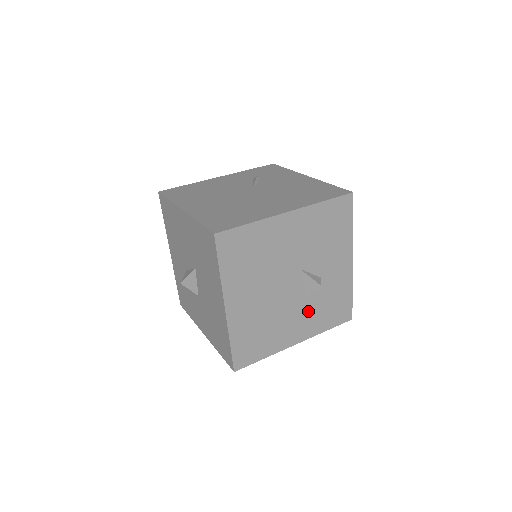
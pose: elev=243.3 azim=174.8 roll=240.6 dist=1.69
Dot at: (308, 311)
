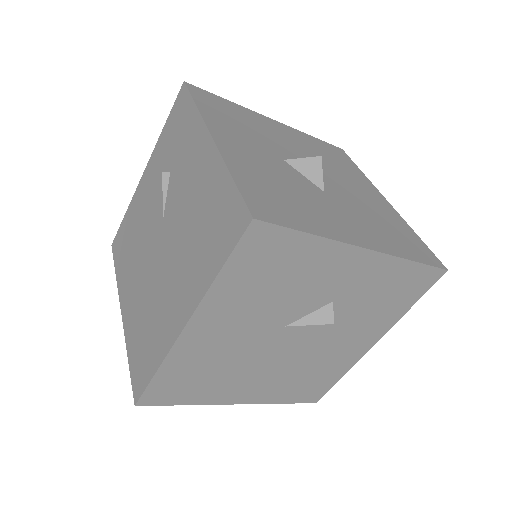
Dot at: (354, 325)
